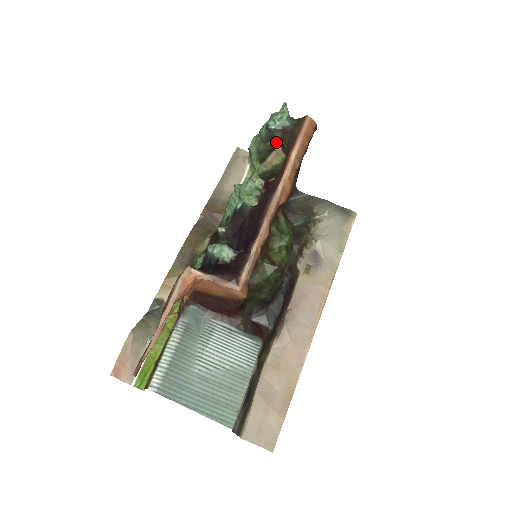
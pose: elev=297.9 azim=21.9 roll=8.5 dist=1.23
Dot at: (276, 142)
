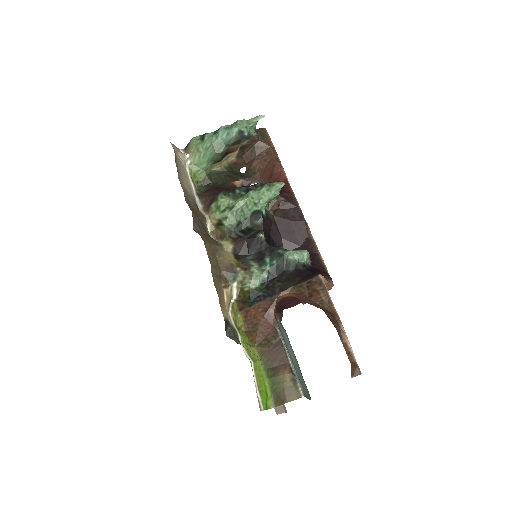
Dot at: (237, 147)
